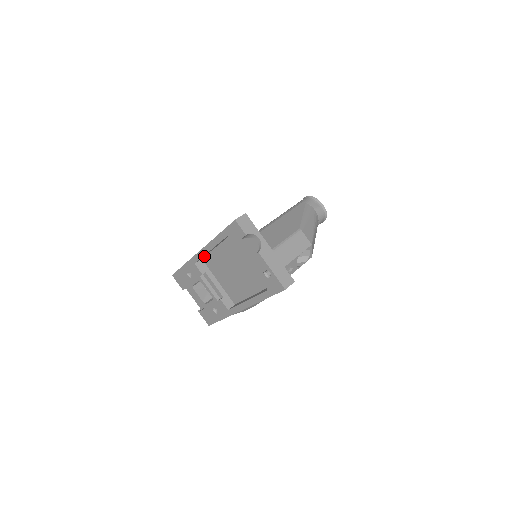
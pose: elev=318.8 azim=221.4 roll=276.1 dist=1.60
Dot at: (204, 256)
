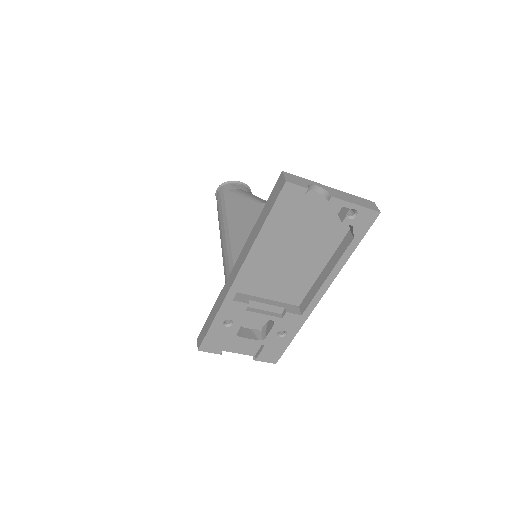
Dot at: occluded
